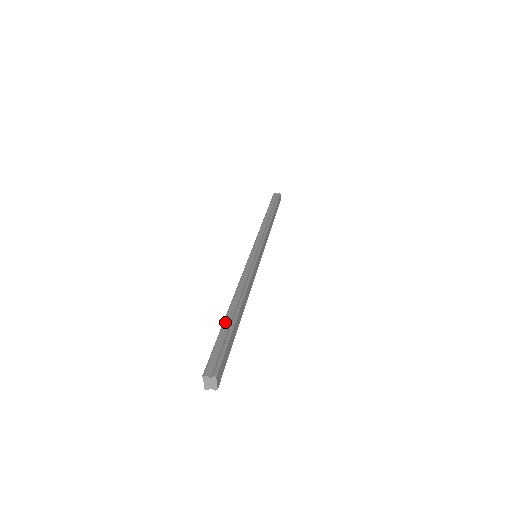
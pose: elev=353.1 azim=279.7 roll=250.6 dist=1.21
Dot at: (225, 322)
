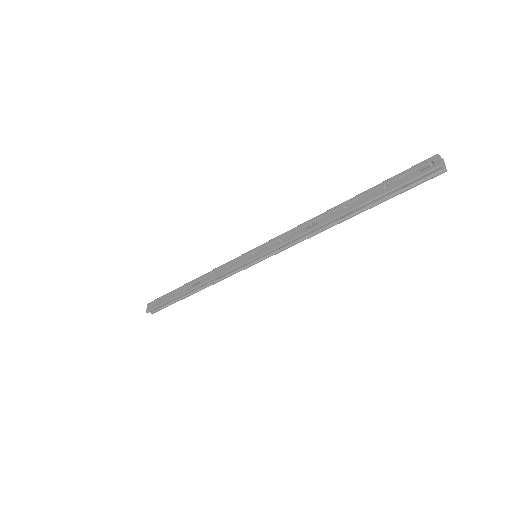
Dot at: (366, 191)
